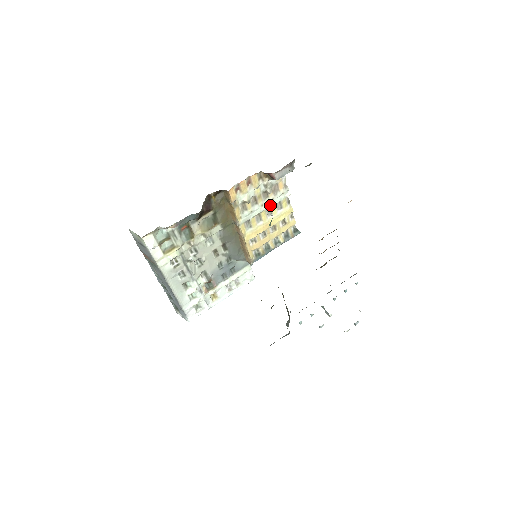
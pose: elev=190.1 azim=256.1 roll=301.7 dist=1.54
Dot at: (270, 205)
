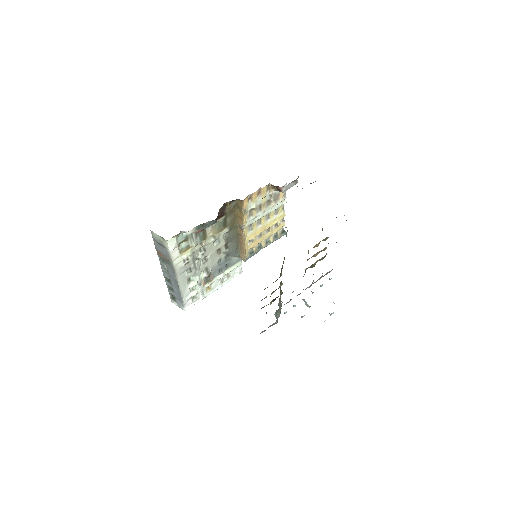
Dot at: (270, 211)
